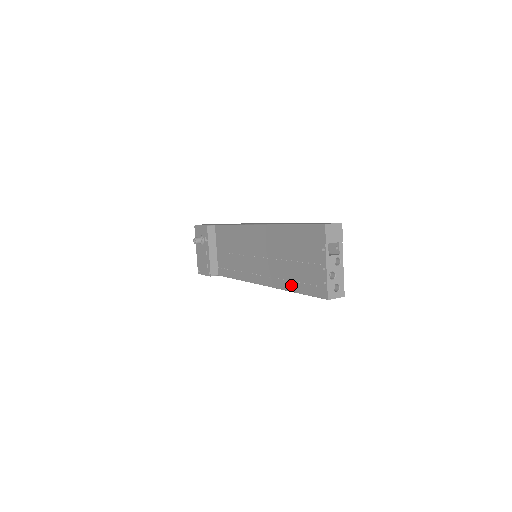
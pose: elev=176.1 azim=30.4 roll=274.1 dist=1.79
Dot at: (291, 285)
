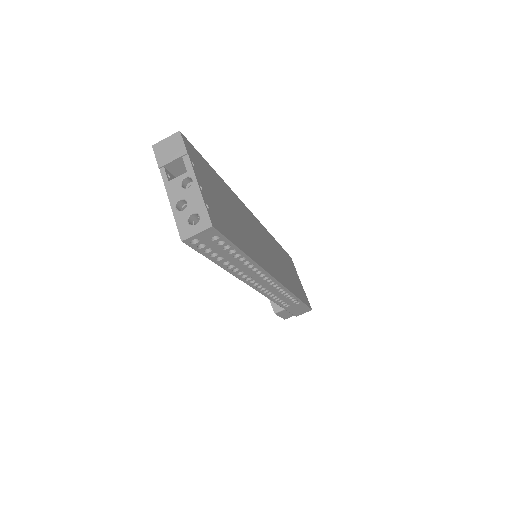
Dot at: occluded
